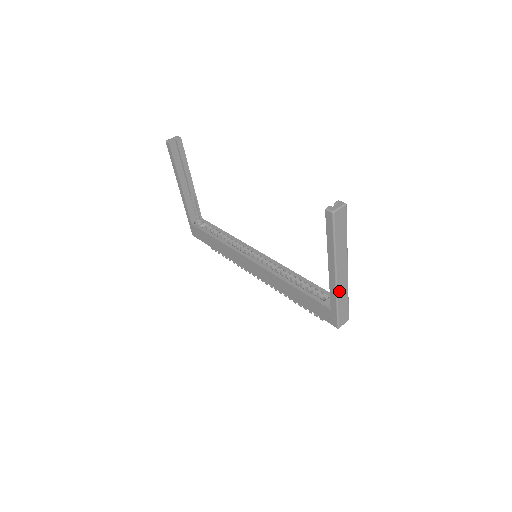
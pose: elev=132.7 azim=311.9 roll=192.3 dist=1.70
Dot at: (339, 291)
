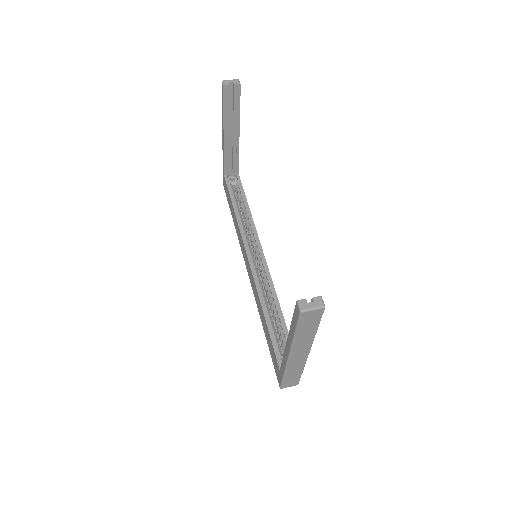
Dot at: (290, 366)
